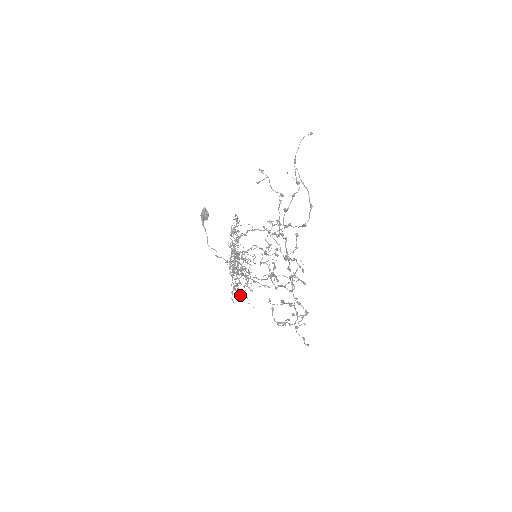
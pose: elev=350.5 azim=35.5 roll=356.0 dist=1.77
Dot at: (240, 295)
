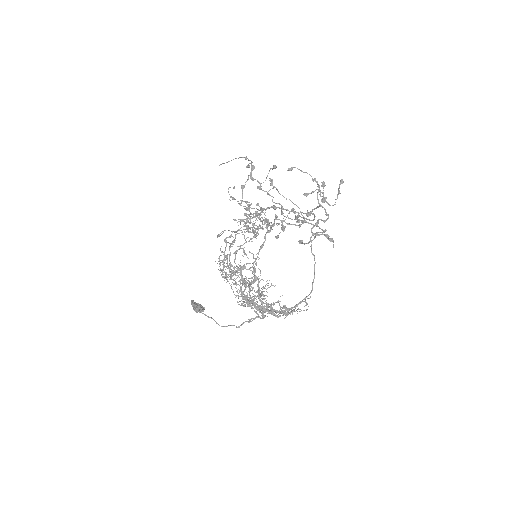
Dot at: occluded
